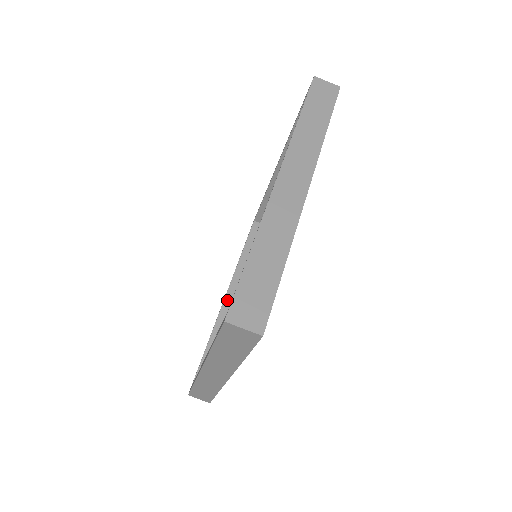
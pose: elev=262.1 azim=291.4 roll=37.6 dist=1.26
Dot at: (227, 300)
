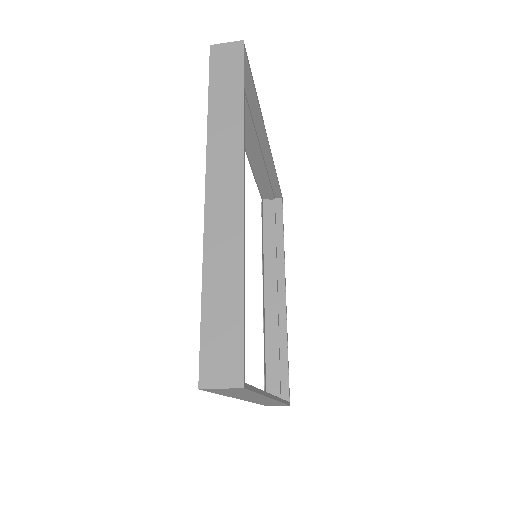
Dot at: (247, 143)
